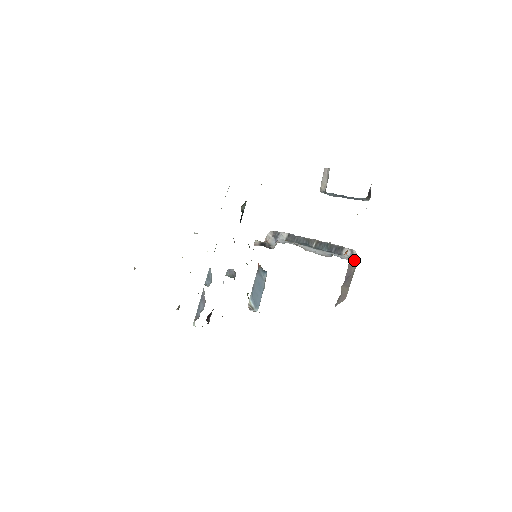
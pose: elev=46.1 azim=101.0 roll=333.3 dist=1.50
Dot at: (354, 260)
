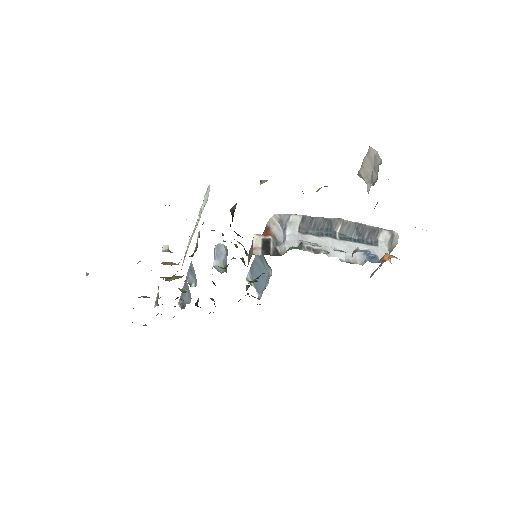
Dot at: (393, 245)
